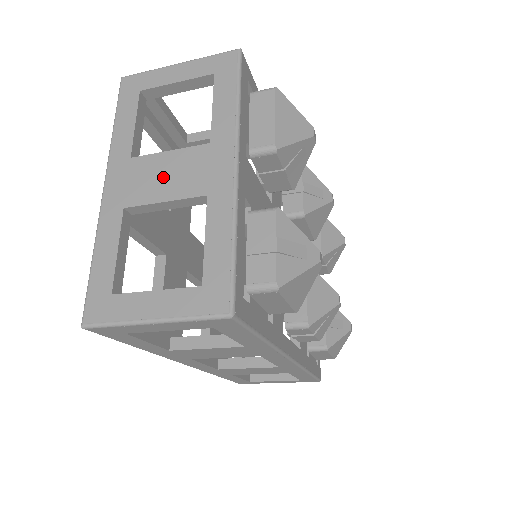
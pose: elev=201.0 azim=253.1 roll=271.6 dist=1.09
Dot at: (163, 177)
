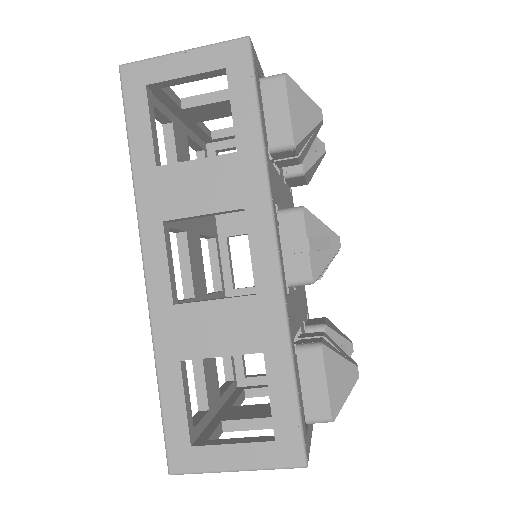
Dot at: occluded
